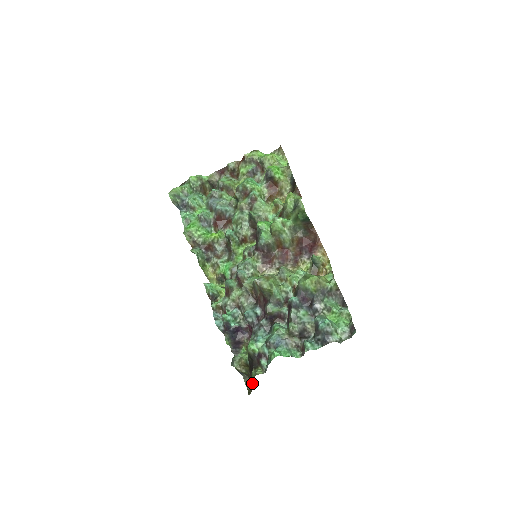
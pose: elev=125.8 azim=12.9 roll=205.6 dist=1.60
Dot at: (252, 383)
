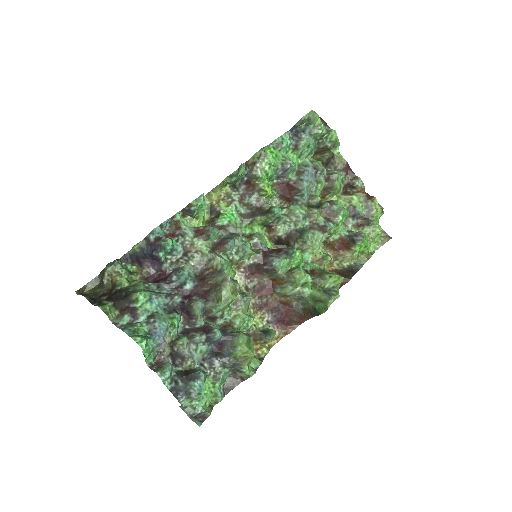
Dot at: (93, 301)
